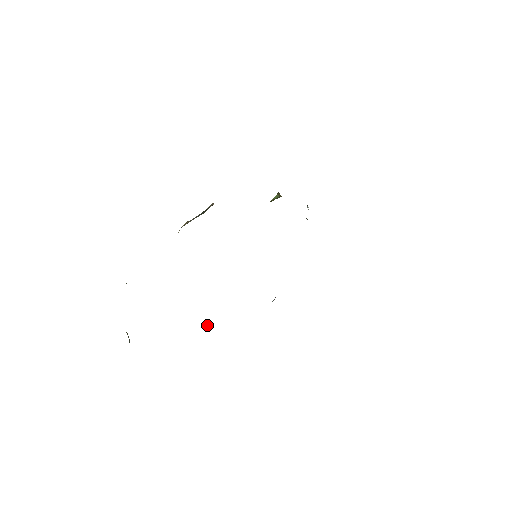
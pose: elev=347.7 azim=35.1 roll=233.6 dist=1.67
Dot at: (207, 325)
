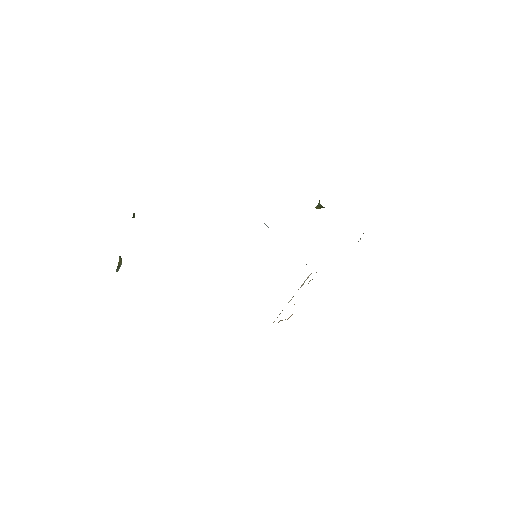
Dot at: occluded
